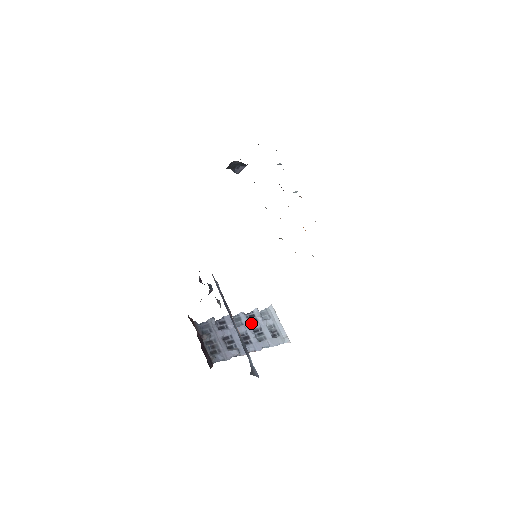
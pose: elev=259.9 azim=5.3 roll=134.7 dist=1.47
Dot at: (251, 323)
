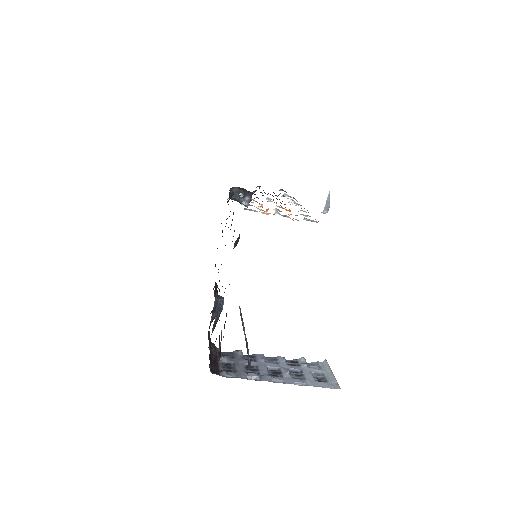
Dot at: (290, 365)
